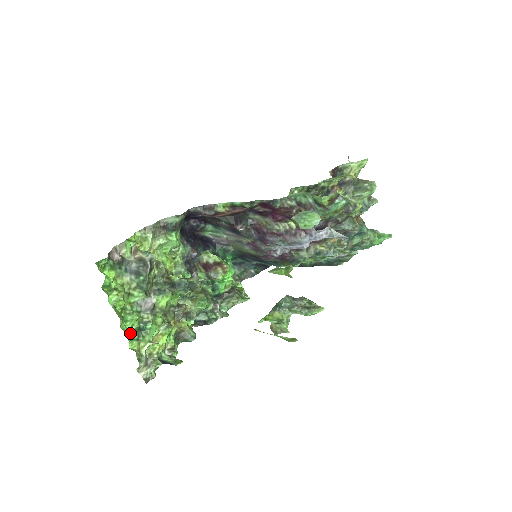
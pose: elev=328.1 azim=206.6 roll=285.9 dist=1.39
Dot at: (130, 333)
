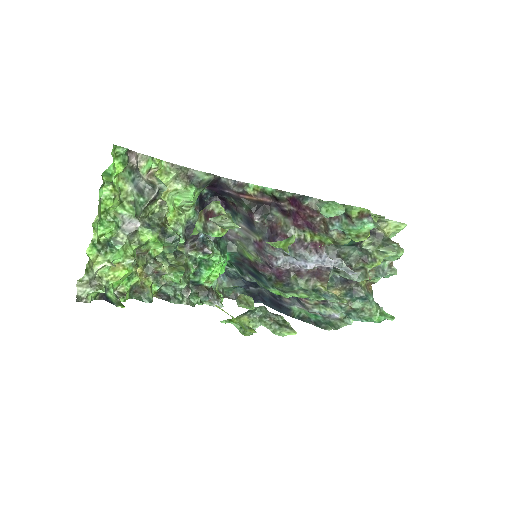
Dot at: (97, 240)
